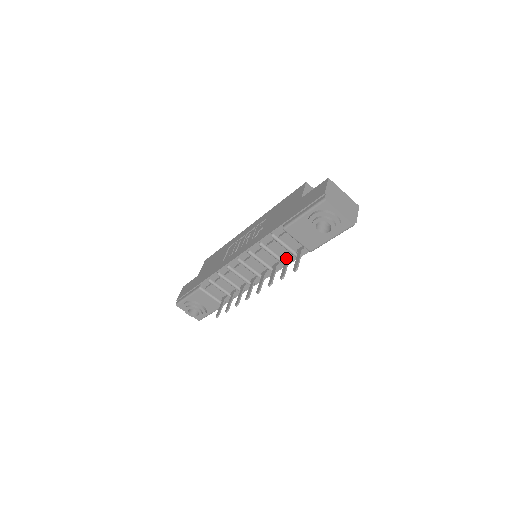
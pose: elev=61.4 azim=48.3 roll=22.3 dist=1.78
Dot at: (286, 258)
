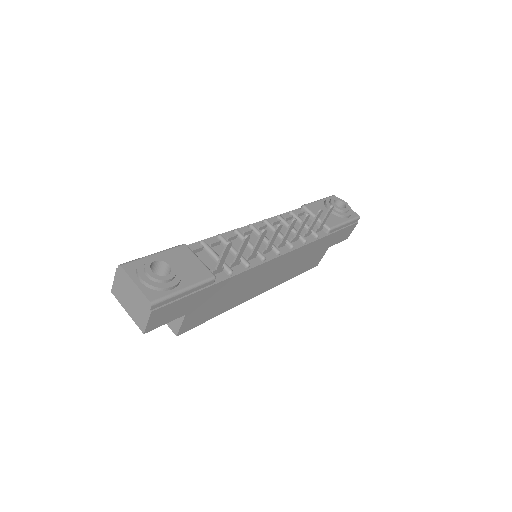
Dot at: (305, 233)
